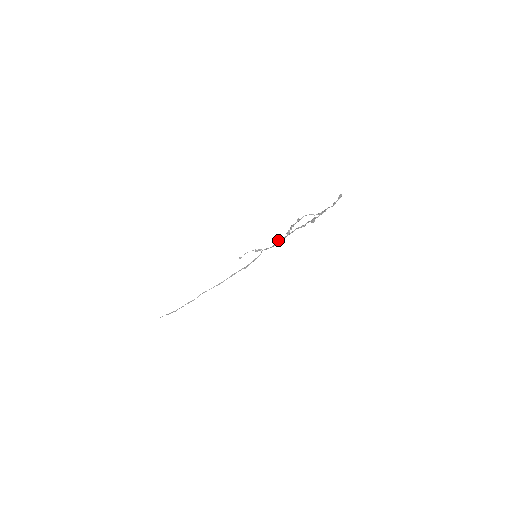
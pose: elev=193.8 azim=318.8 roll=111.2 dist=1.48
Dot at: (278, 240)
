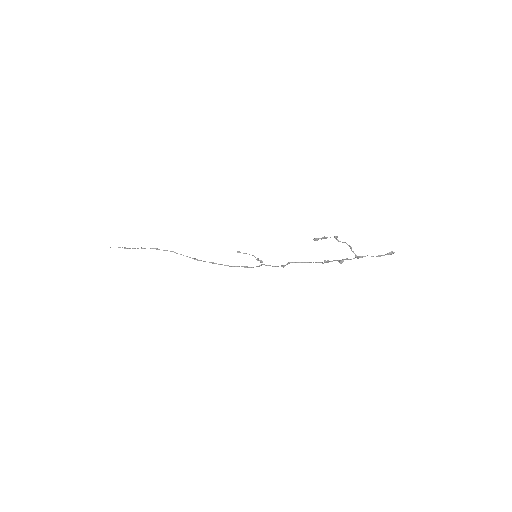
Dot at: (289, 262)
